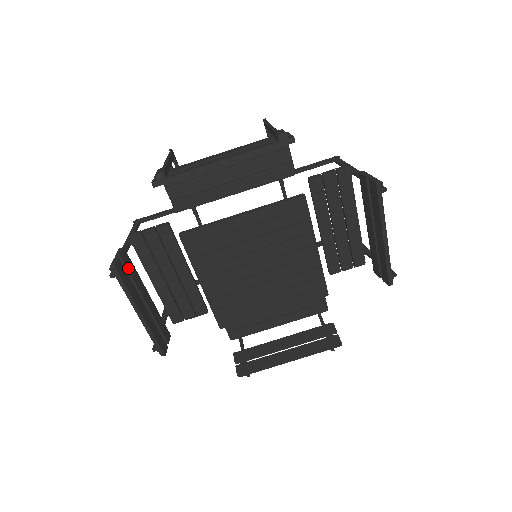
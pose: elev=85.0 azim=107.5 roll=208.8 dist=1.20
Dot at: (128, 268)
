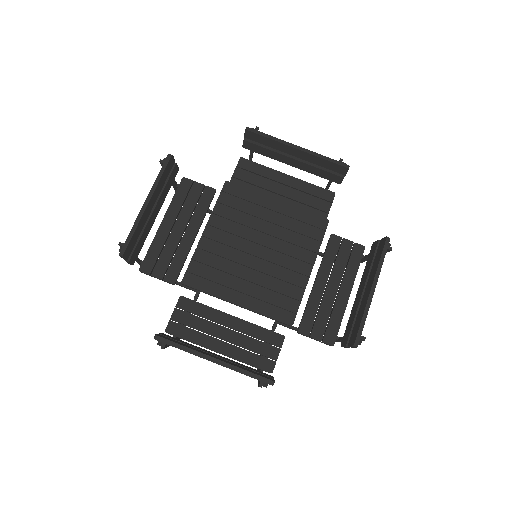
Dot at: (170, 177)
